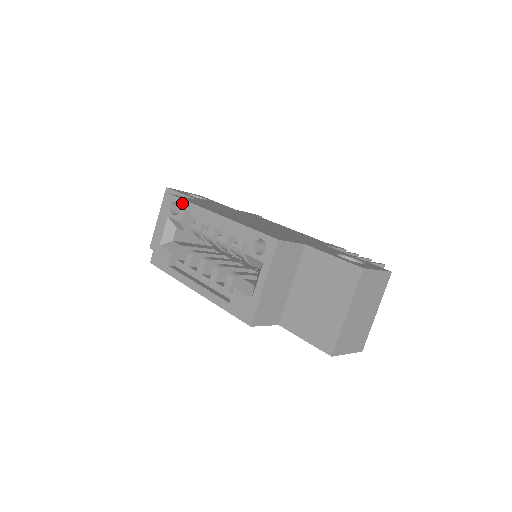
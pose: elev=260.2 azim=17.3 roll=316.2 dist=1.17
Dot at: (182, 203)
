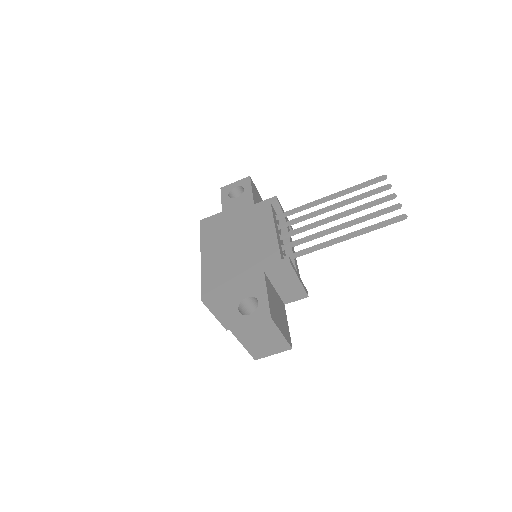
Dot at: (201, 233)
